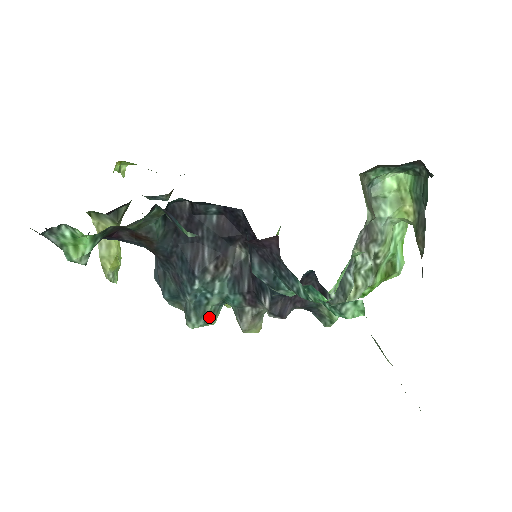
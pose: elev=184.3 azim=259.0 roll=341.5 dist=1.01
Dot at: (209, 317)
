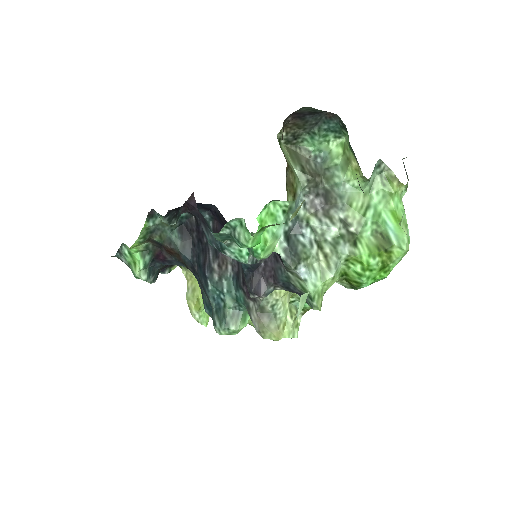
Dot at: (230, 321)
